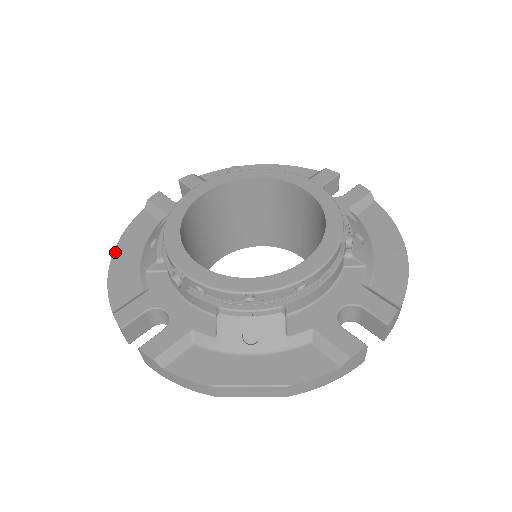
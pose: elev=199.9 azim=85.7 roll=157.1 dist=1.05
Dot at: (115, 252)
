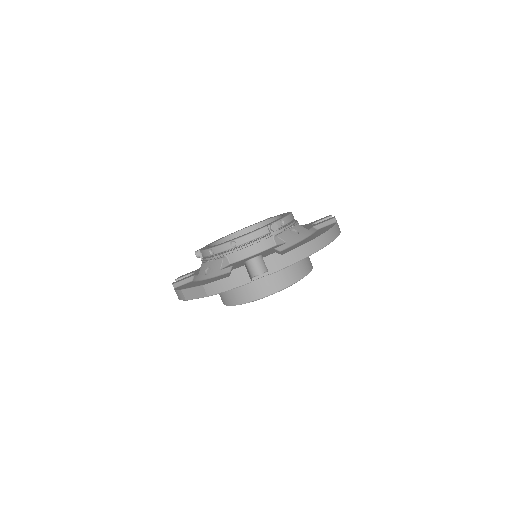
Dot at: occluded
